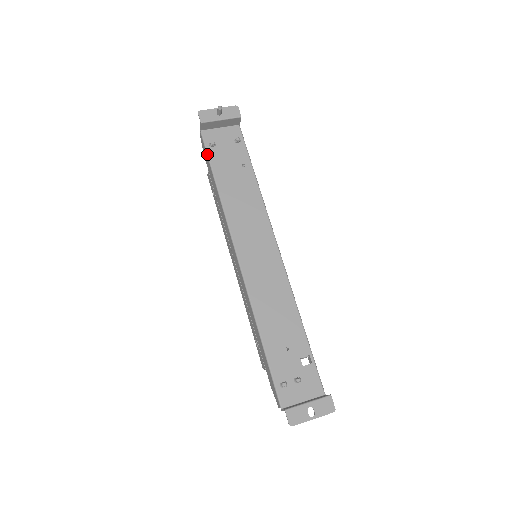
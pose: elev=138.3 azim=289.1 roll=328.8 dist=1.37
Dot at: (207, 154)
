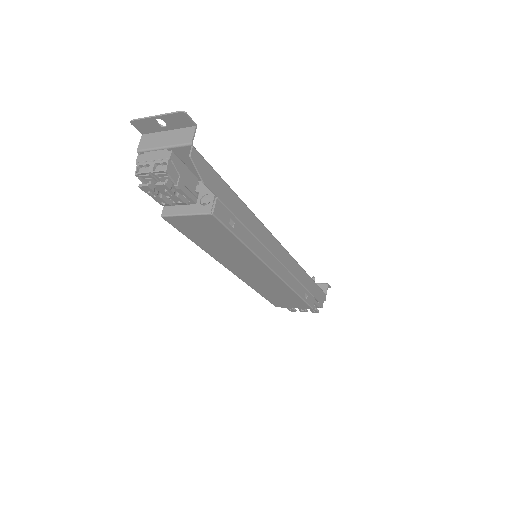
Dot at: occluded
